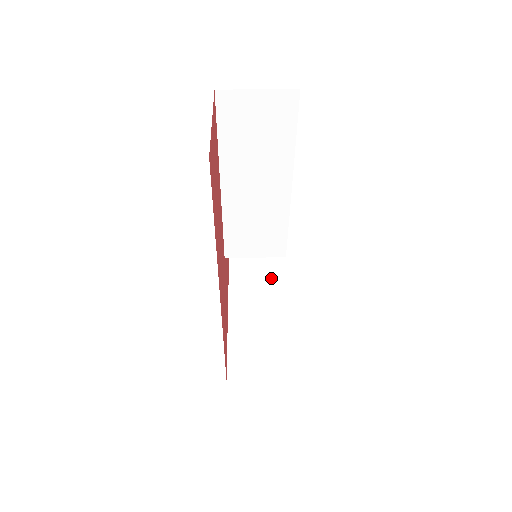
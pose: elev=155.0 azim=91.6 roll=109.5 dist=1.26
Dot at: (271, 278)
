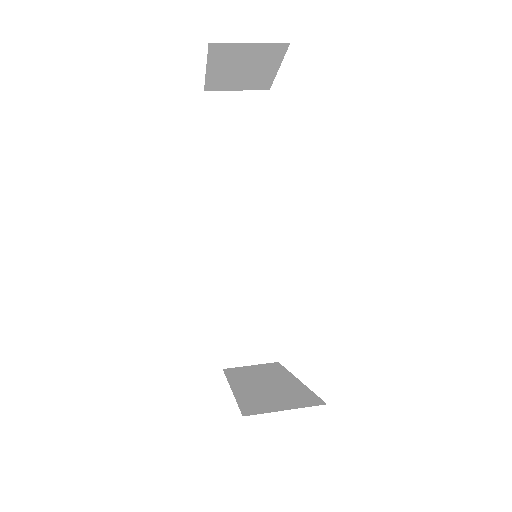
Dot at: (277, 369)
